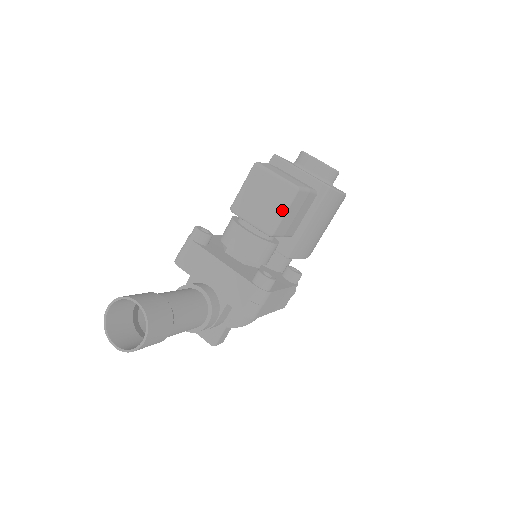
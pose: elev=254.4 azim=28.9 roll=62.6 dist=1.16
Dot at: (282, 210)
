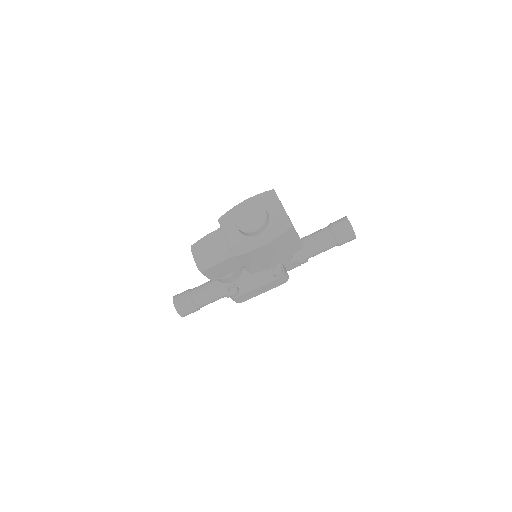
Dot at: occluded
